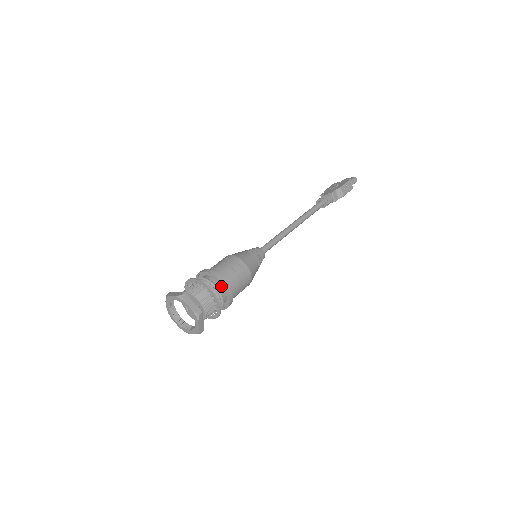
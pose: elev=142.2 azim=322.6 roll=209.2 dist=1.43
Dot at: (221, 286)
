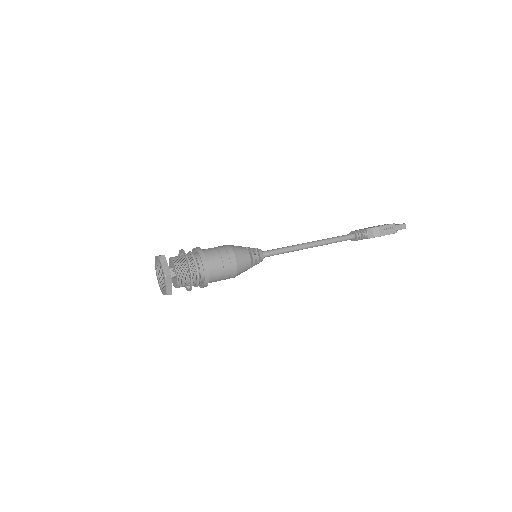
Dot at: (202, 263)
